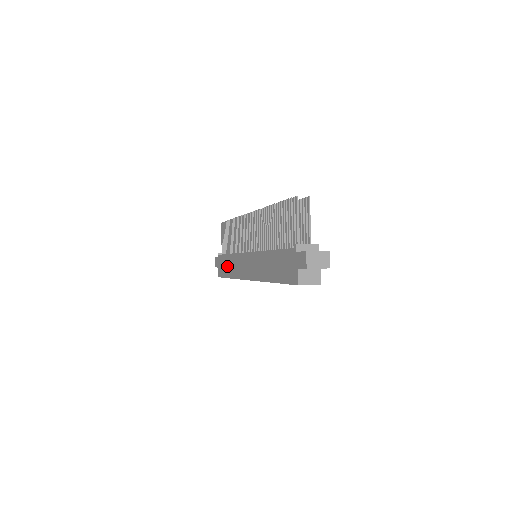
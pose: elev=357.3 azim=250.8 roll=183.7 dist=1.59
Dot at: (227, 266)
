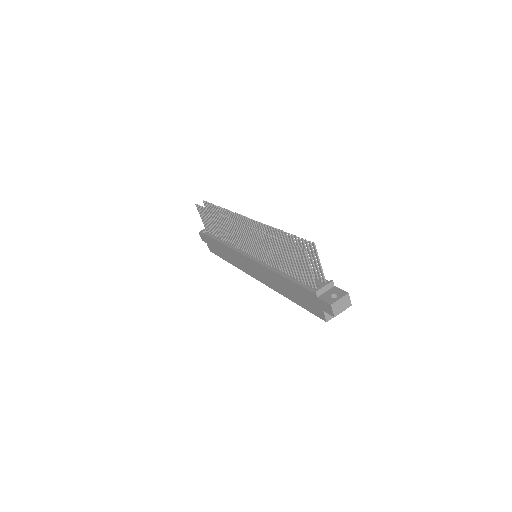
Dot at: (221, 251)
